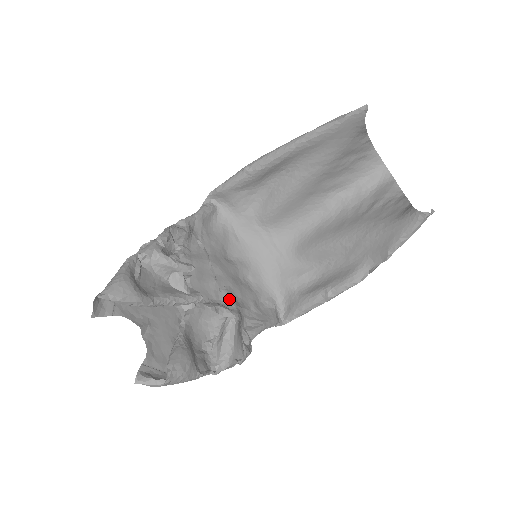
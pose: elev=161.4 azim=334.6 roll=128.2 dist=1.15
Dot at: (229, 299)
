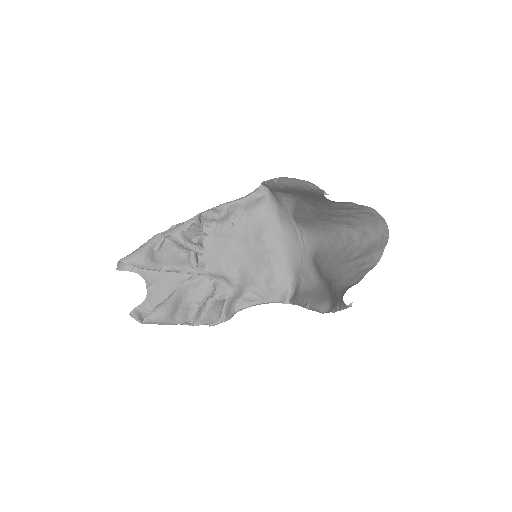
Dot at: (237, 275)
